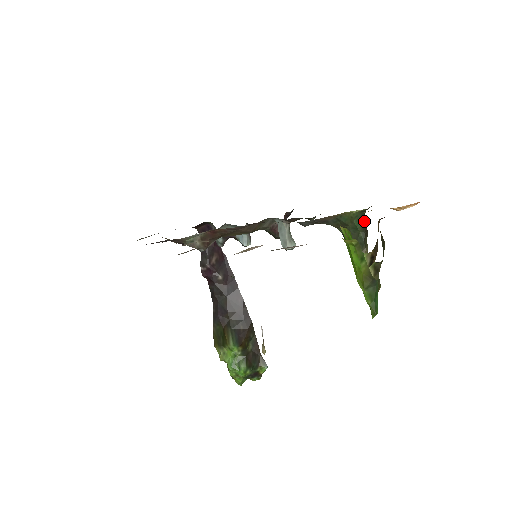
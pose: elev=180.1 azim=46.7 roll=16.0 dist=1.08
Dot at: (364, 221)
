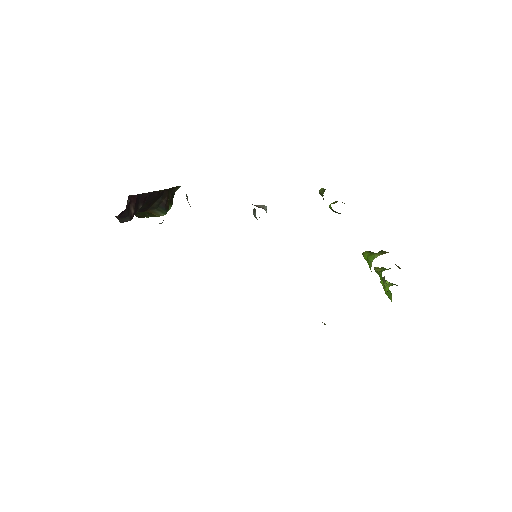
Dot at: occluded
